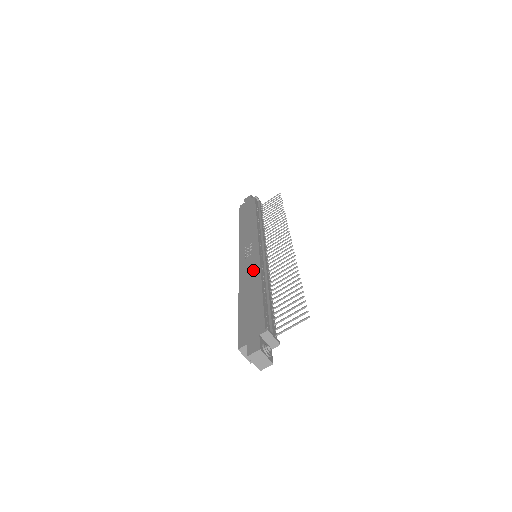
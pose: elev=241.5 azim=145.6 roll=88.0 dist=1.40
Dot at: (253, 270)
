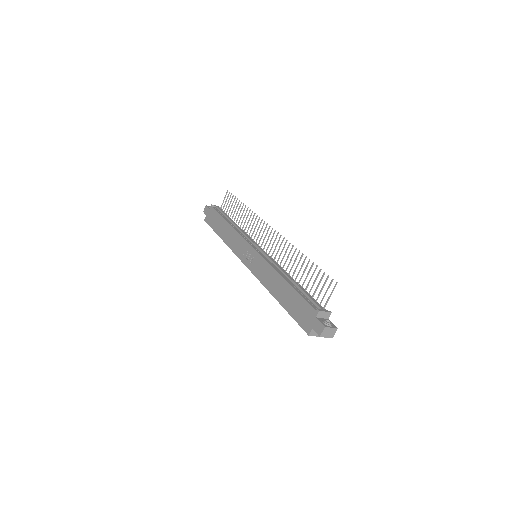
Dot at: (267, 271)
